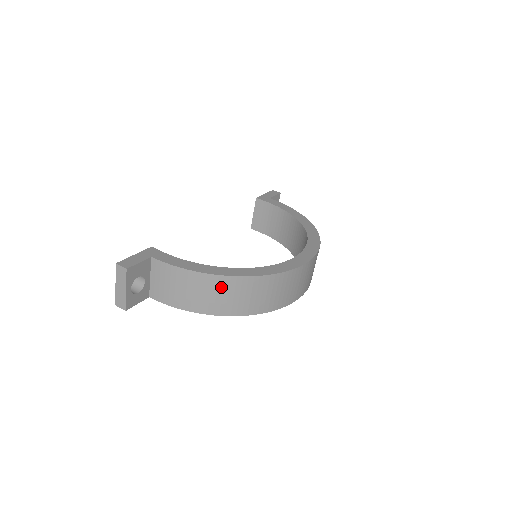
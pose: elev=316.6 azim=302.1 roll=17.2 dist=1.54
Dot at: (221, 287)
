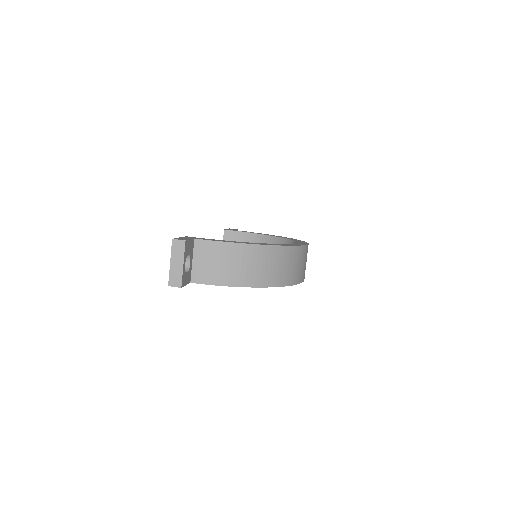
Dot at: (260, 257)
